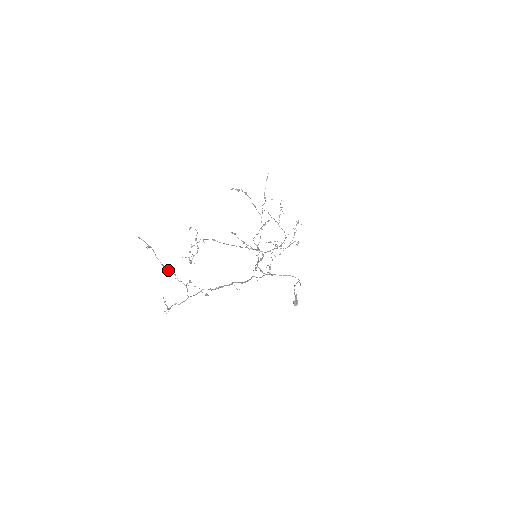
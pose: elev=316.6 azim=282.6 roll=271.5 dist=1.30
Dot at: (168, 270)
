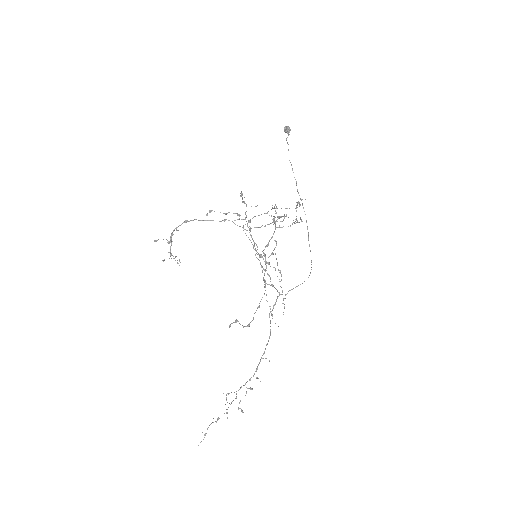
Dot at: occluded
